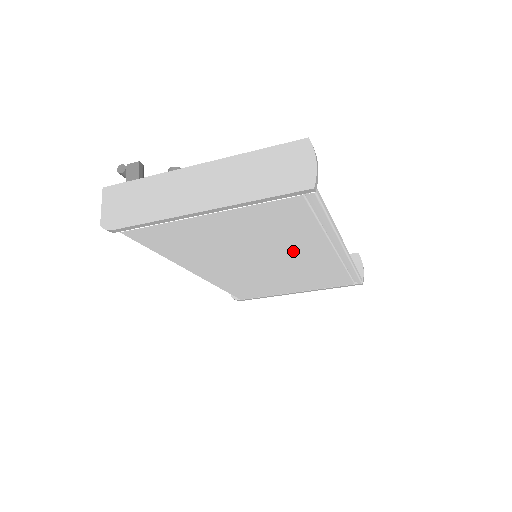
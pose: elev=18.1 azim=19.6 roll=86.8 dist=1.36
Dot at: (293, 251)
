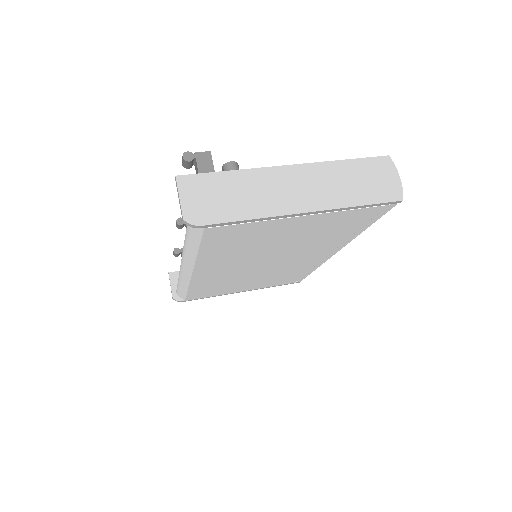
Dot at: (304, 252)
